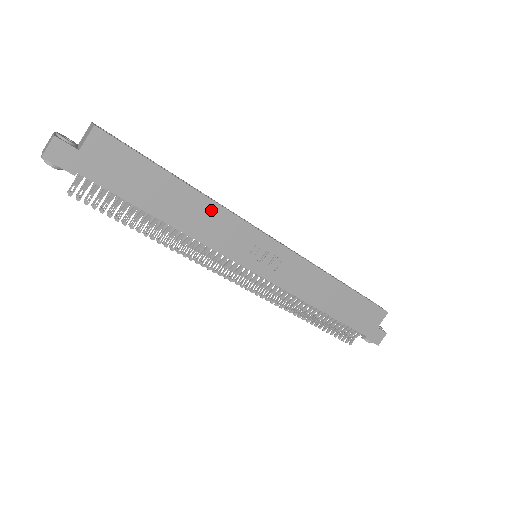
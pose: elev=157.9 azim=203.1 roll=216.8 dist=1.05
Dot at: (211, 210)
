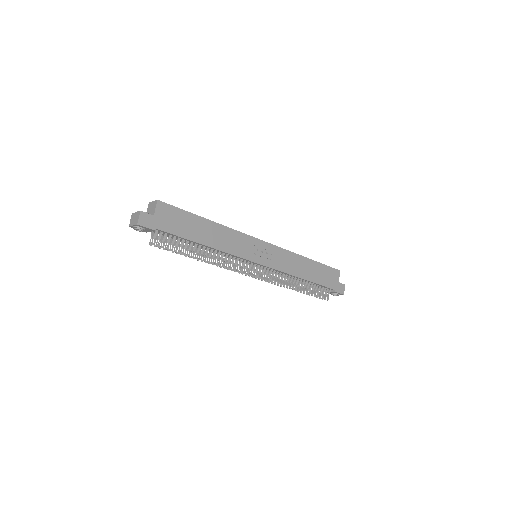
Dot at: (226, 232)
